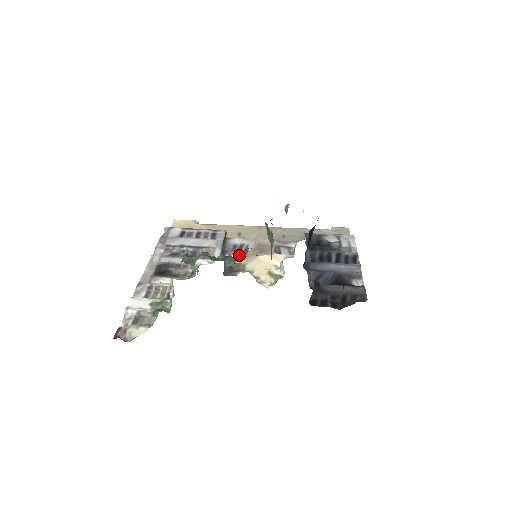
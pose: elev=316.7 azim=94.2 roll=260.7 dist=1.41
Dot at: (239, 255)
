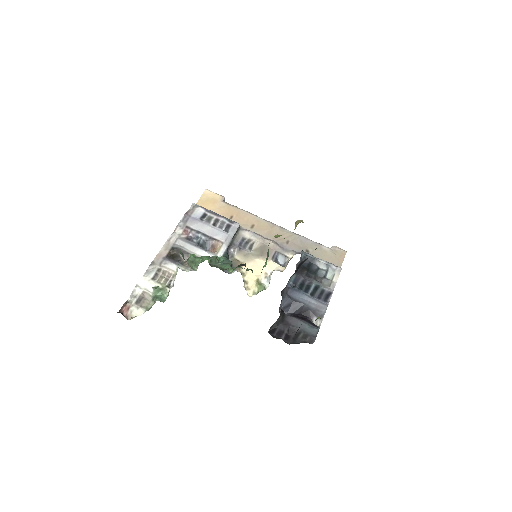
Dot at: (242, 252)
